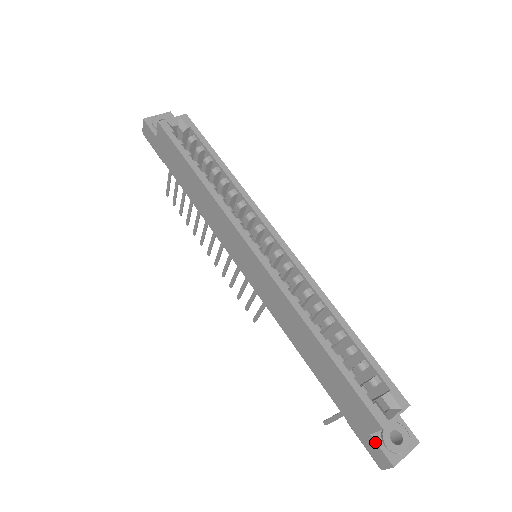
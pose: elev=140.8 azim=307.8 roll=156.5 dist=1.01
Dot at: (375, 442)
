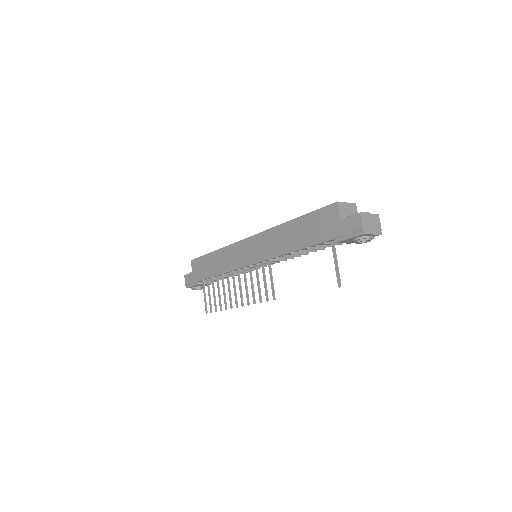
Dot at: (345, 219)
